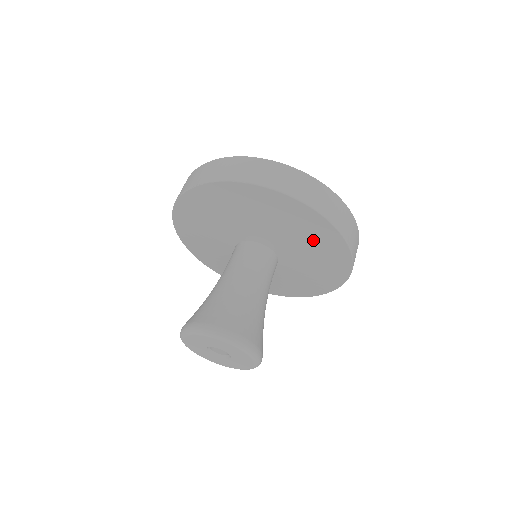
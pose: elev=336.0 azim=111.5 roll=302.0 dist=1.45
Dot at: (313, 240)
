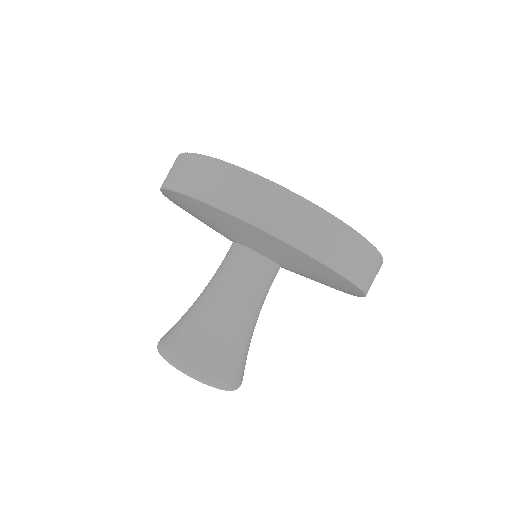
Dot at: (323, 276)
